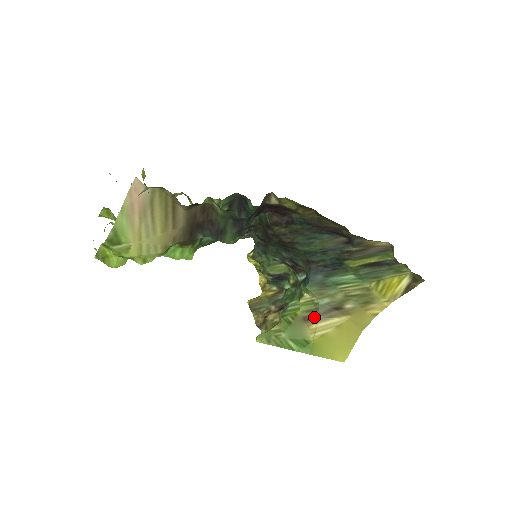
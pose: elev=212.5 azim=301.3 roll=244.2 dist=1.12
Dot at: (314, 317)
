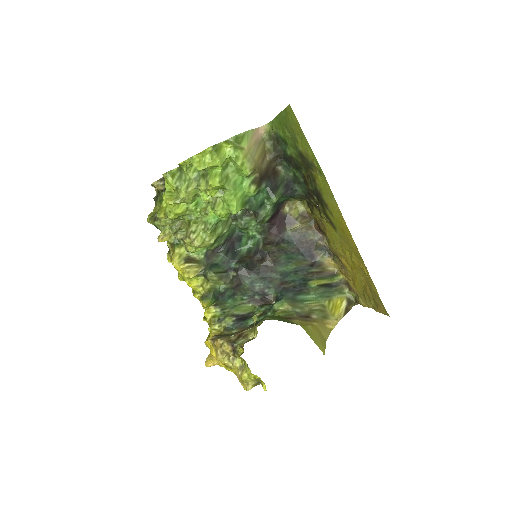
Dot at: (293, 318)
